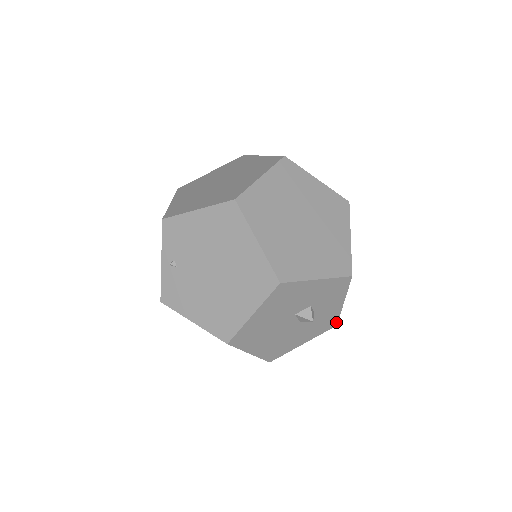
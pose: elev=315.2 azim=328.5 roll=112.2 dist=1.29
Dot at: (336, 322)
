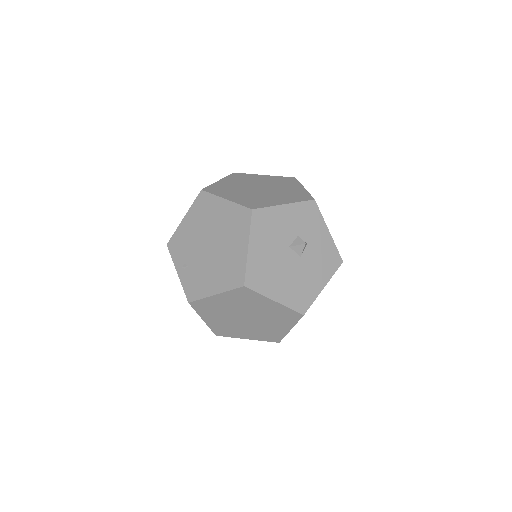
Dot at: (339, 257)
